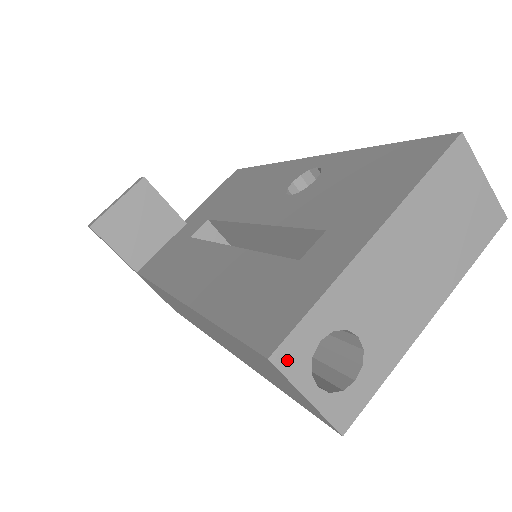
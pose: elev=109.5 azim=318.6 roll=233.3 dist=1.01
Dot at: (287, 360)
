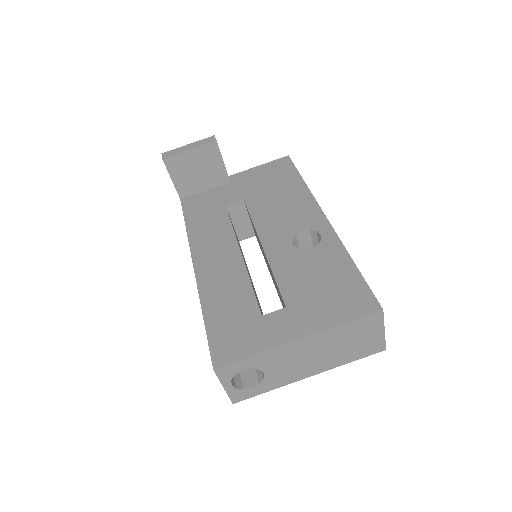
Dot at: (222, 372)
